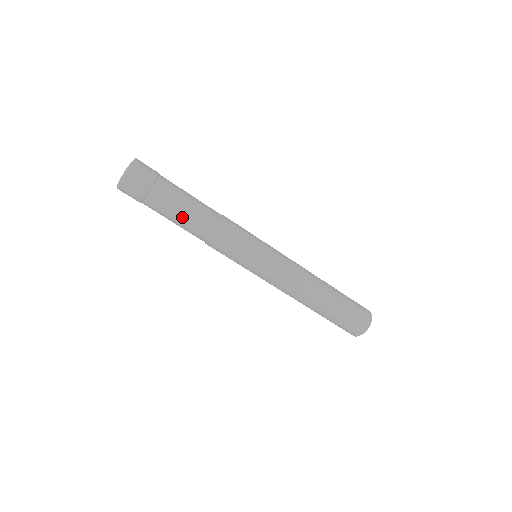
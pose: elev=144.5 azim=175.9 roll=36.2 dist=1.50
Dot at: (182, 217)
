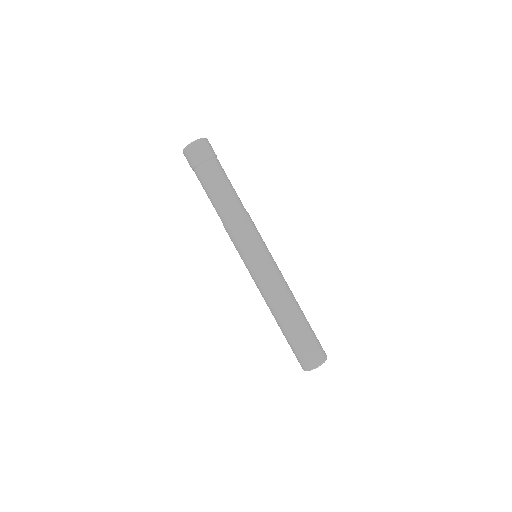
Dot at: (213, 195)
